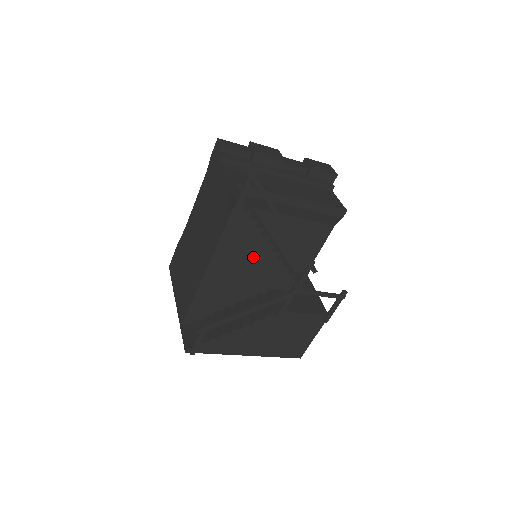
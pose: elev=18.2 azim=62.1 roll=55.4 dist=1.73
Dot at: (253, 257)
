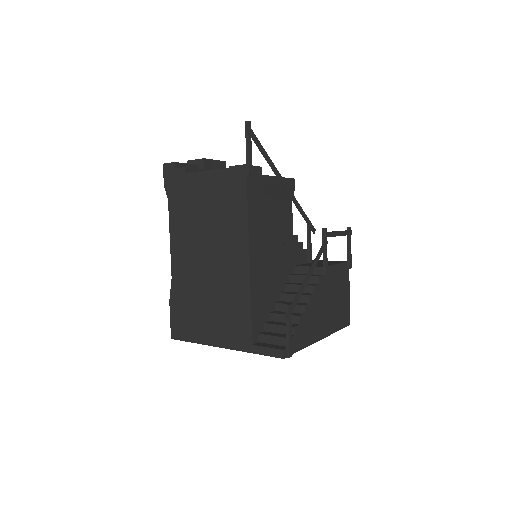
Dot at: (274, 231)
